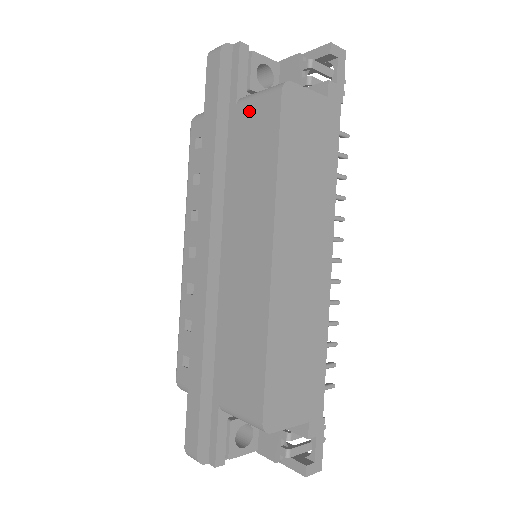
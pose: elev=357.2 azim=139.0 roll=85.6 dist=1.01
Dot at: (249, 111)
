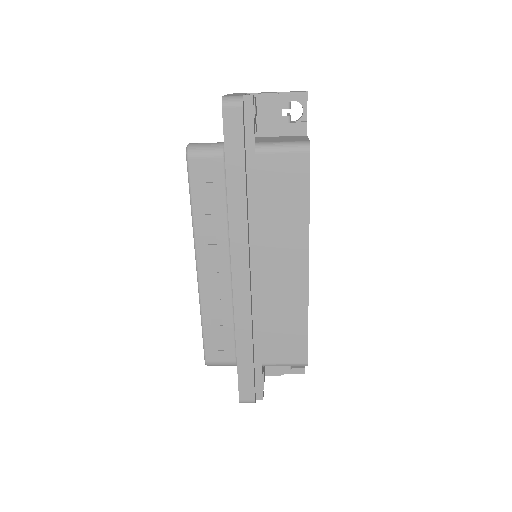
Dot at: (273, 161)
